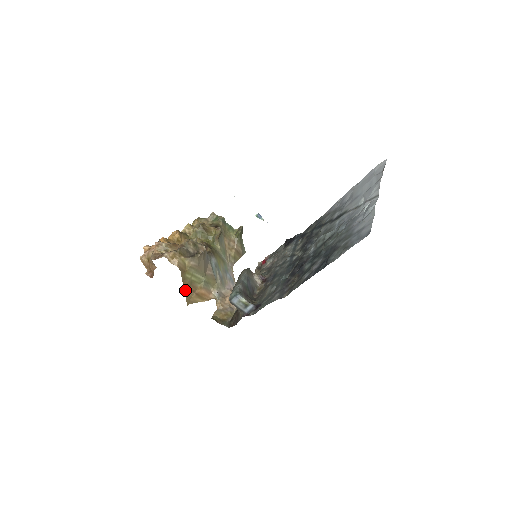
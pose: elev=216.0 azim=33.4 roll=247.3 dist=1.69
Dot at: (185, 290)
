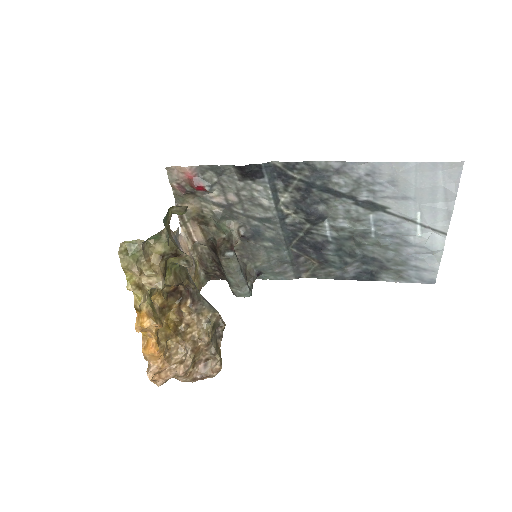
Dot at: occluded
